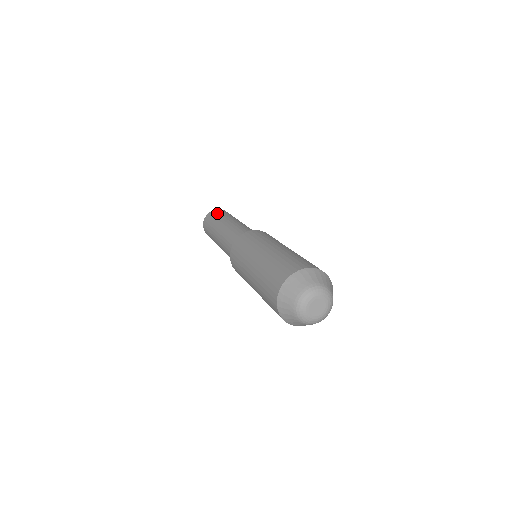
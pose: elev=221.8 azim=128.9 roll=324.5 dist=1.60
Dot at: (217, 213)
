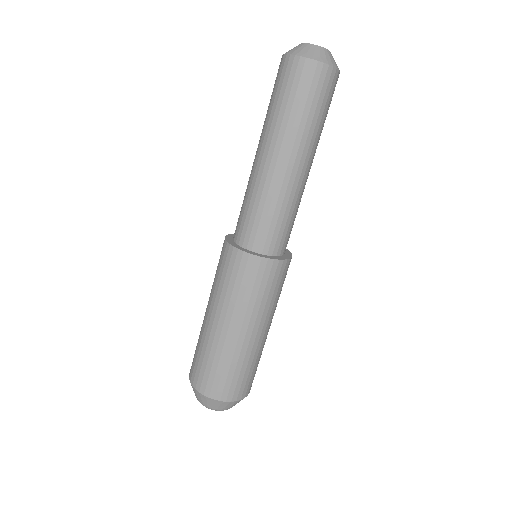
Dot at: (323, 97)
